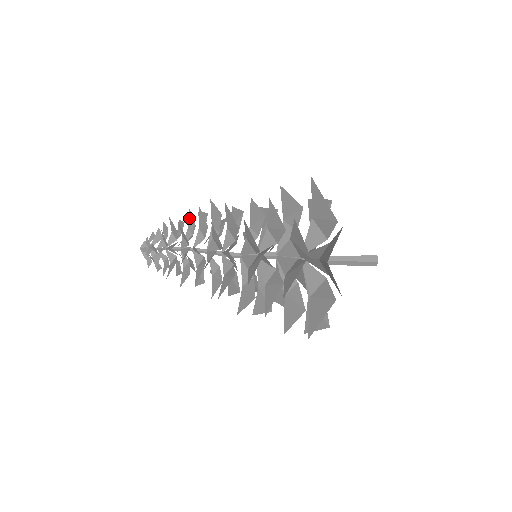
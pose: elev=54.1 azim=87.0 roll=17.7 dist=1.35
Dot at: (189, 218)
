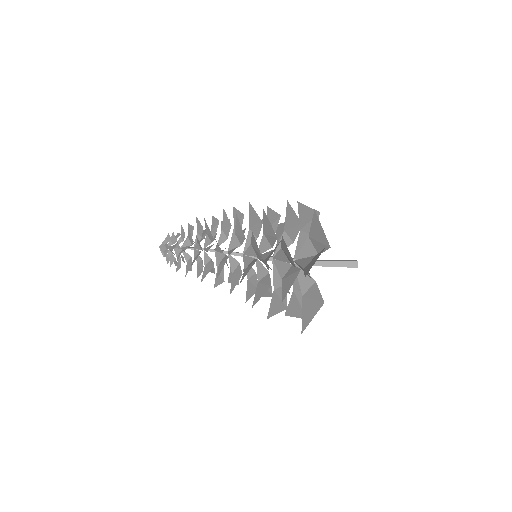
Dot at: (202, 234)
